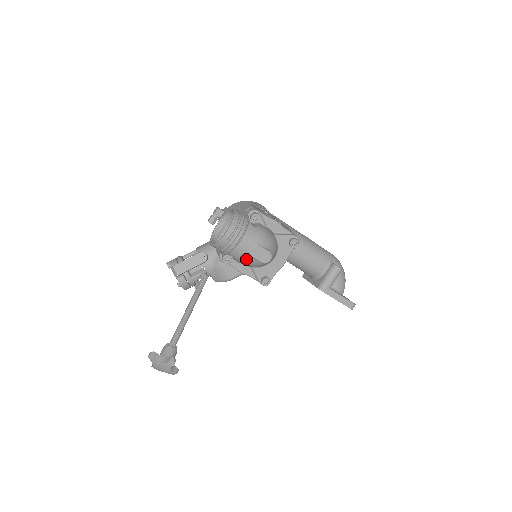
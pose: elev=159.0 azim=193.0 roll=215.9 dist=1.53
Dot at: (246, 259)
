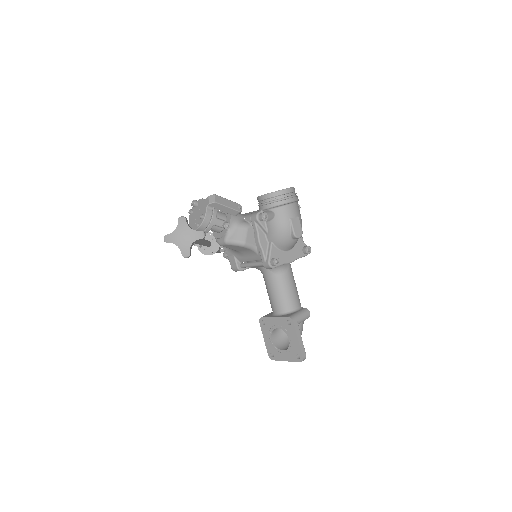
Dot at: (285, 222)
